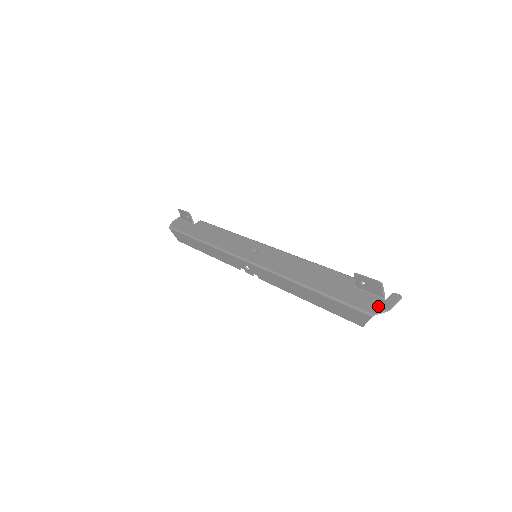
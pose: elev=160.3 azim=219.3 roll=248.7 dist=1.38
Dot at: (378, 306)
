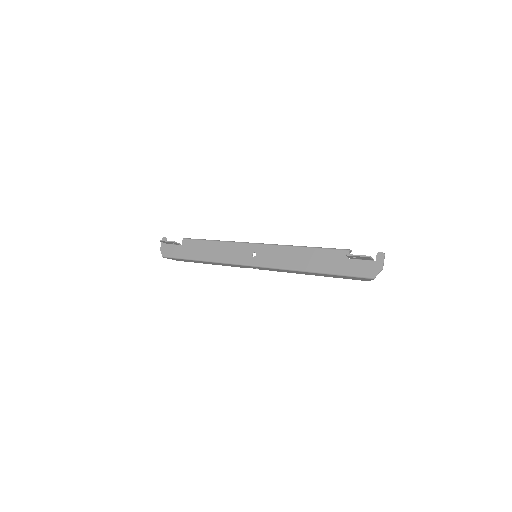
Dot at: (374, 269)
